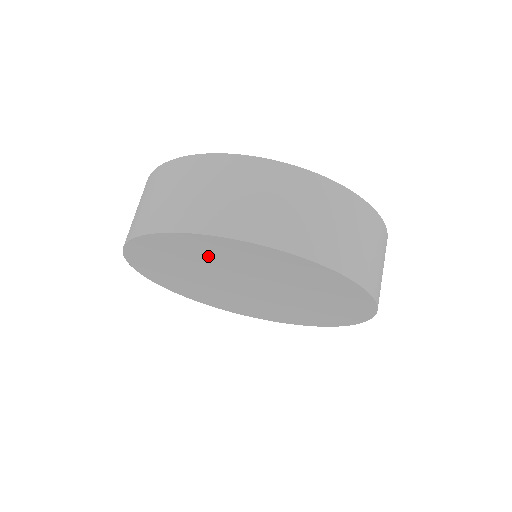
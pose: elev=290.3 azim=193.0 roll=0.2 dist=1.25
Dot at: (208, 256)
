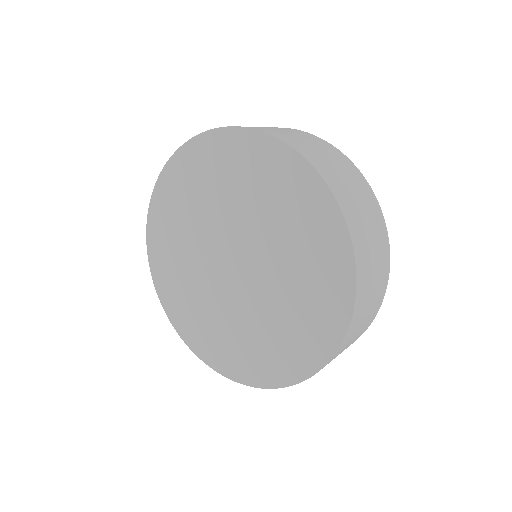
Dot at: (199, 187)
